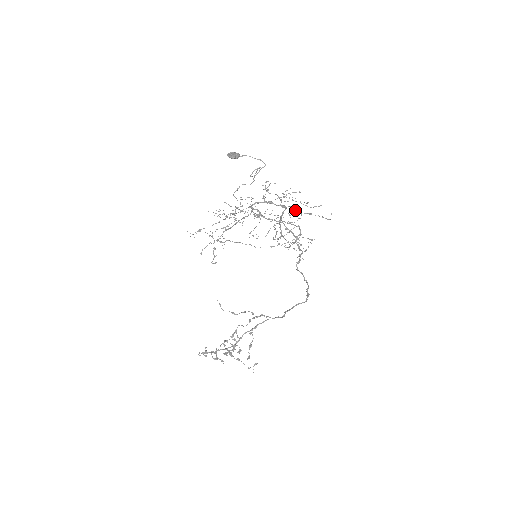
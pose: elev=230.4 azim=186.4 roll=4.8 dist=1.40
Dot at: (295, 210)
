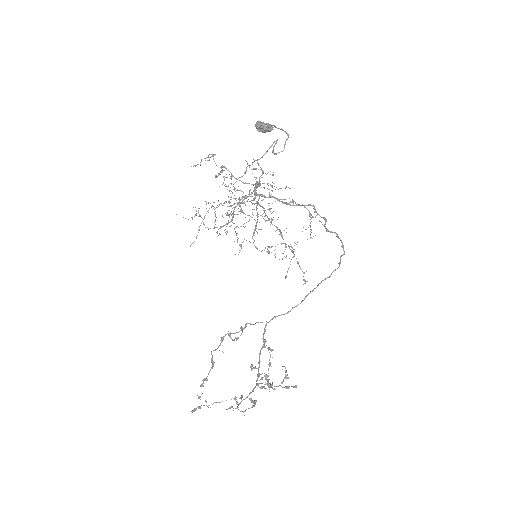
Dot at: (276, 187)
